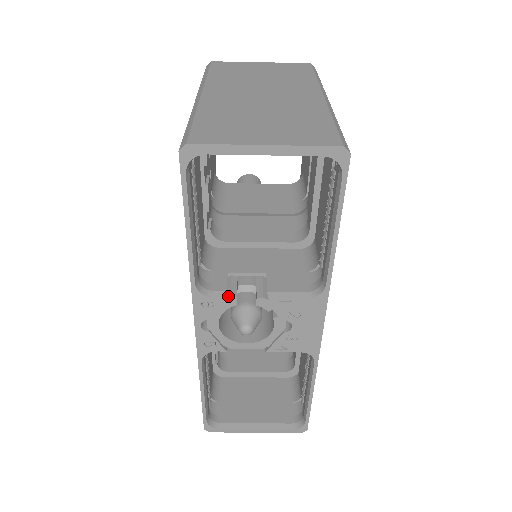
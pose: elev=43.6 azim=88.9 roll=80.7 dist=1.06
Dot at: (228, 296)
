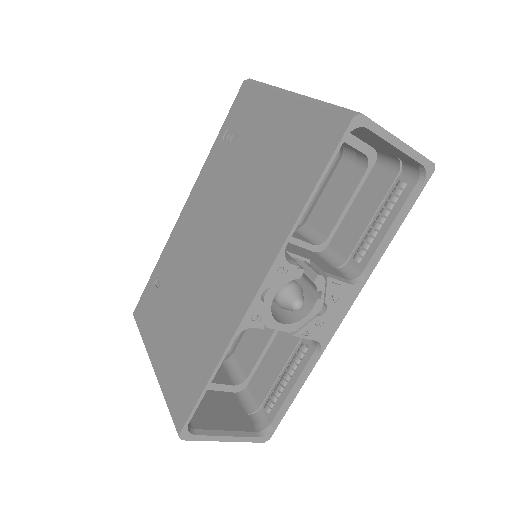
Dot at: (298, 267)
